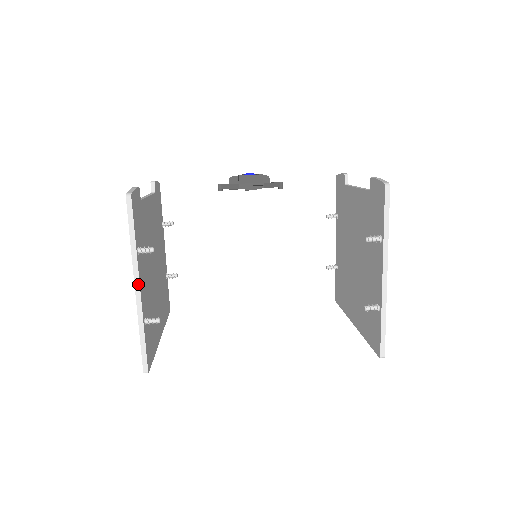
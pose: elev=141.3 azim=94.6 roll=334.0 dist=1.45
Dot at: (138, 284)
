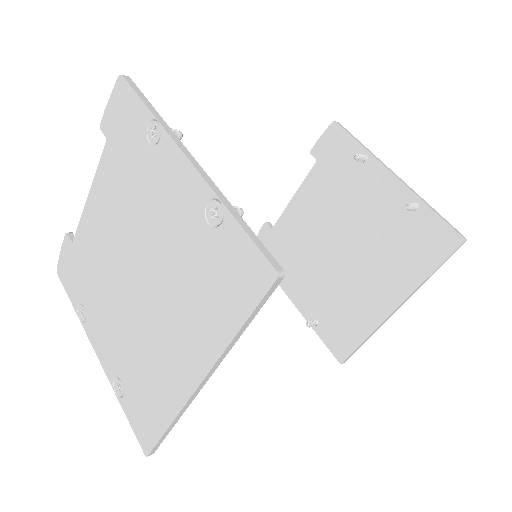
Dot at: (188, 153)
